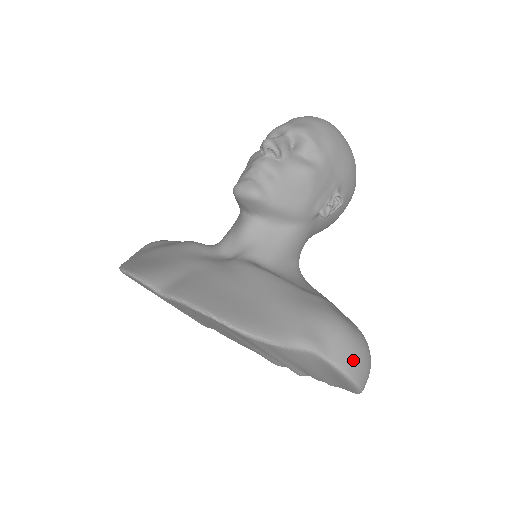
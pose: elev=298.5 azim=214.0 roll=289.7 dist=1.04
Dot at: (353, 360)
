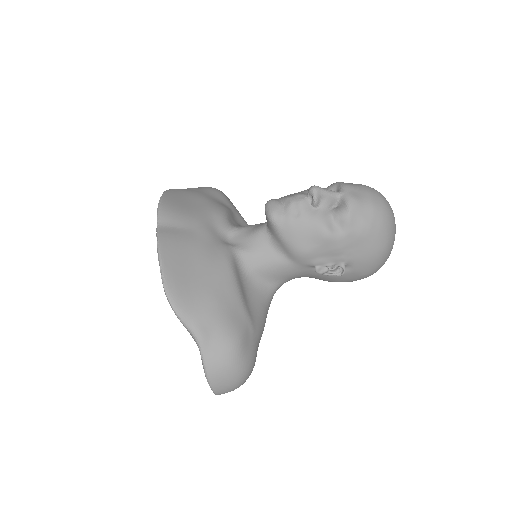
Dot at: (219, 371)
